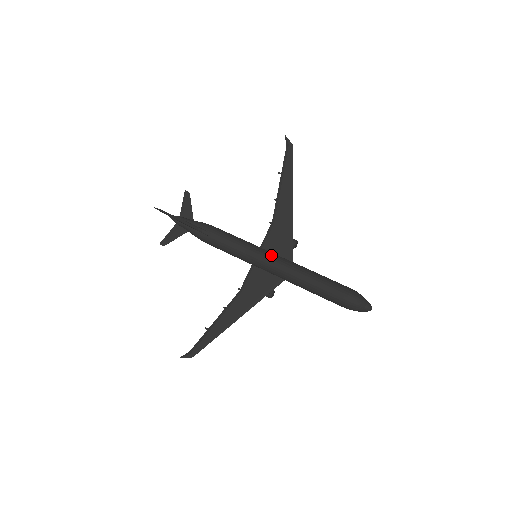
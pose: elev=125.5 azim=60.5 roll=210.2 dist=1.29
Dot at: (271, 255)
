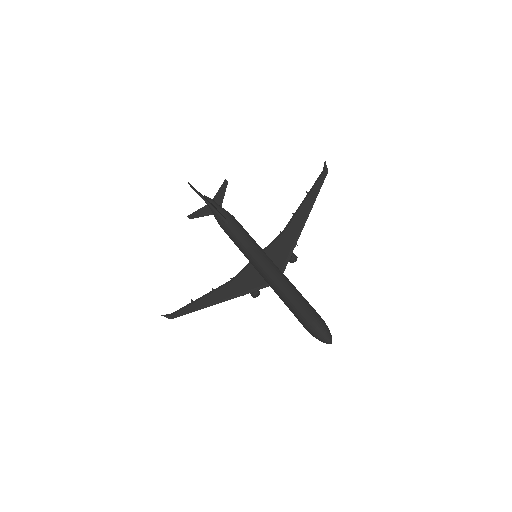
Dot at: (267, 260)
